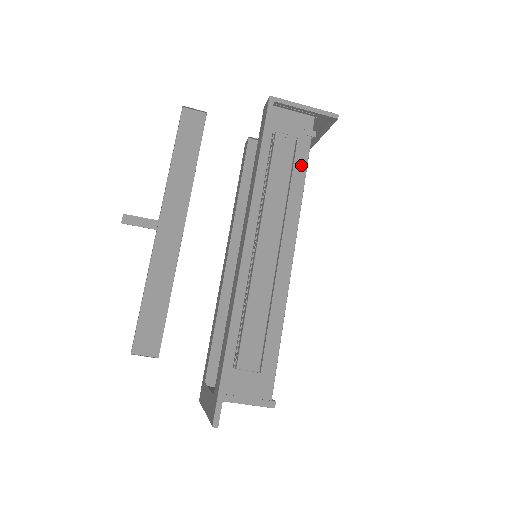
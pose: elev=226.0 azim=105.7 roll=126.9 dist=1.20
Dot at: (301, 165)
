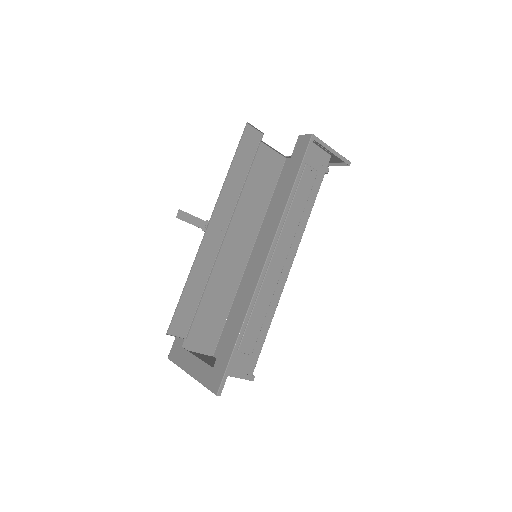
Dot at: (313, 194)
